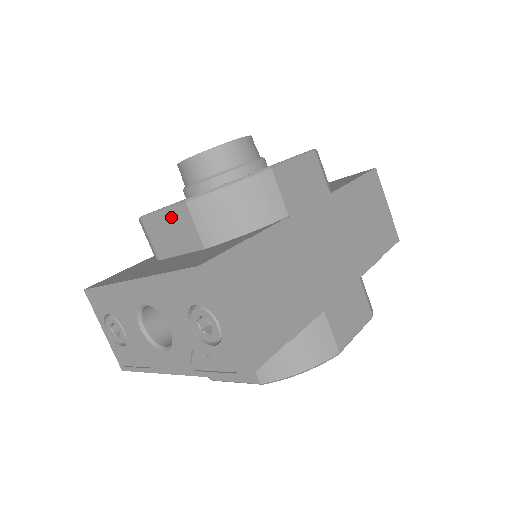
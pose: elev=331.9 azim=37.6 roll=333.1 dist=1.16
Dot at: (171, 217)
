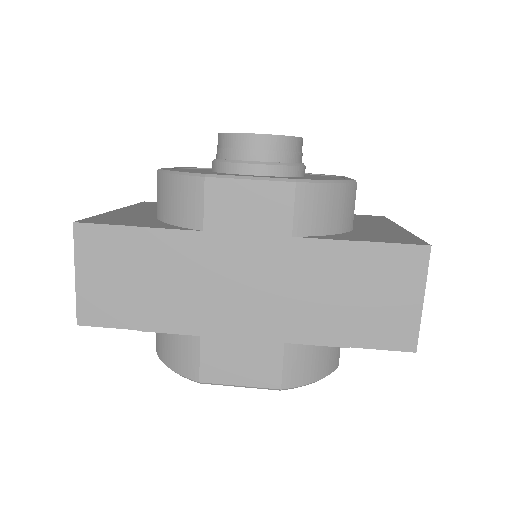
Dot at: occluded
